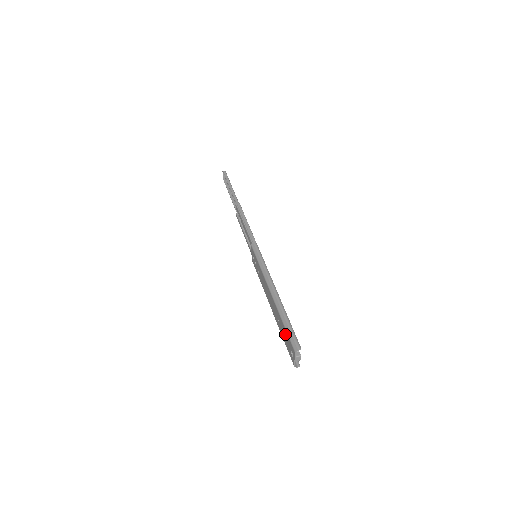
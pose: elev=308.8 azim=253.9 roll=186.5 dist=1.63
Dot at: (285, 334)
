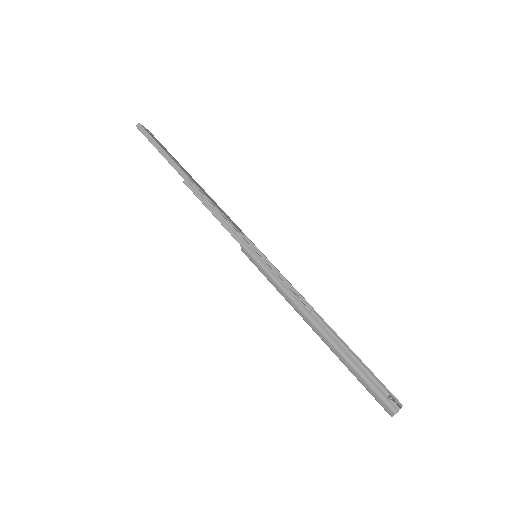
Dot at: occluded
